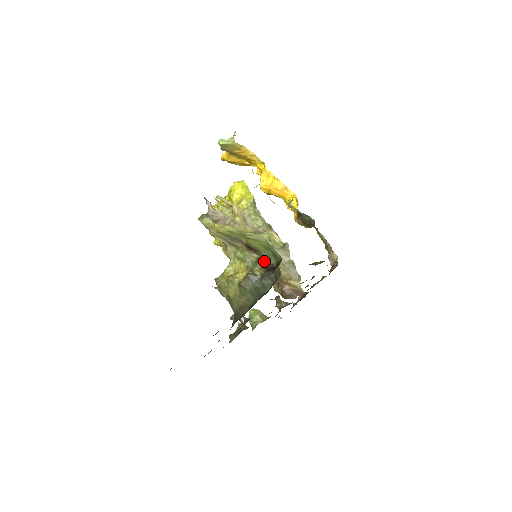
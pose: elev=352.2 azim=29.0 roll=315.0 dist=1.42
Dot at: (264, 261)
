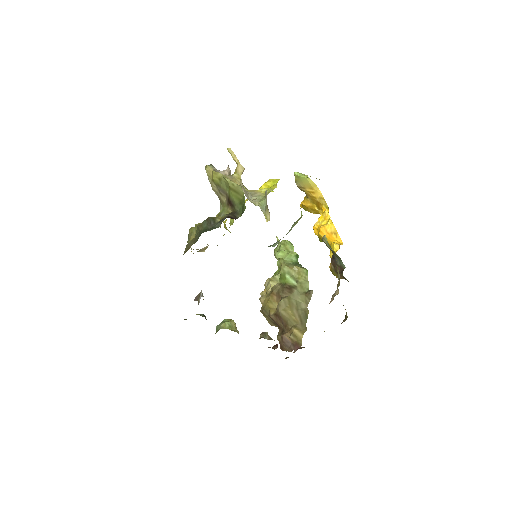
Dot at: (232, 213)
